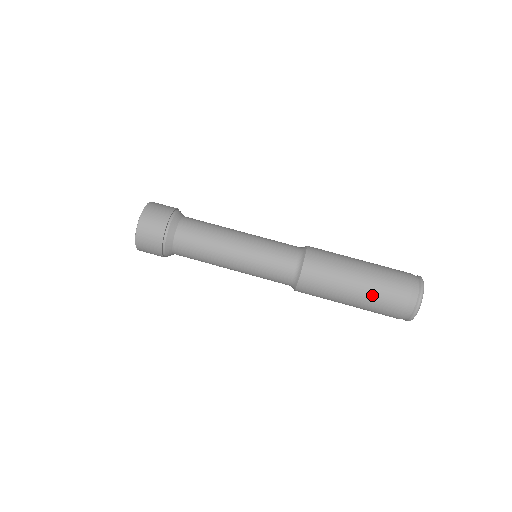
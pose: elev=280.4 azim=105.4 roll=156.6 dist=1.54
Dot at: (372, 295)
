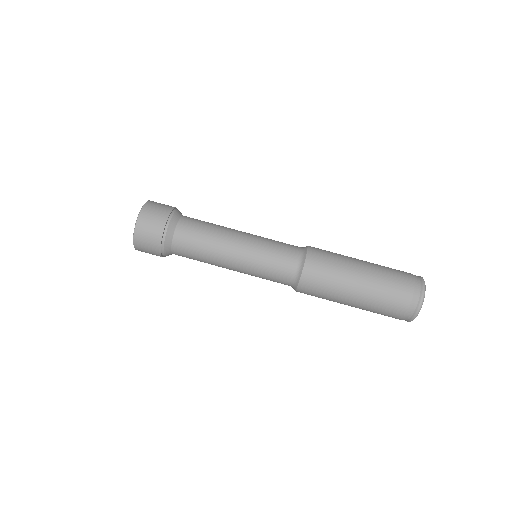
Dot at: (378, 277)
